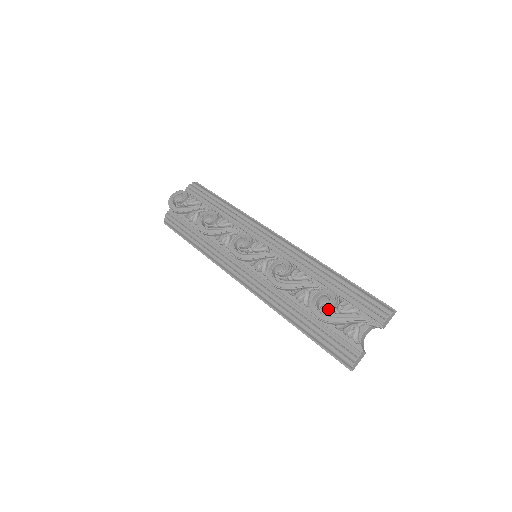
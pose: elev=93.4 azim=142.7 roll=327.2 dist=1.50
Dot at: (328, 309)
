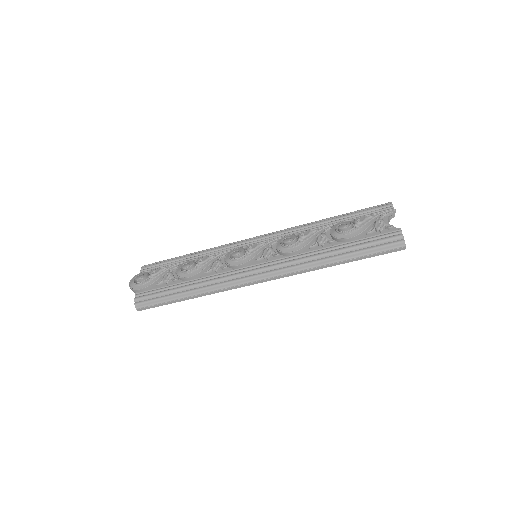
Dot at: occluded
